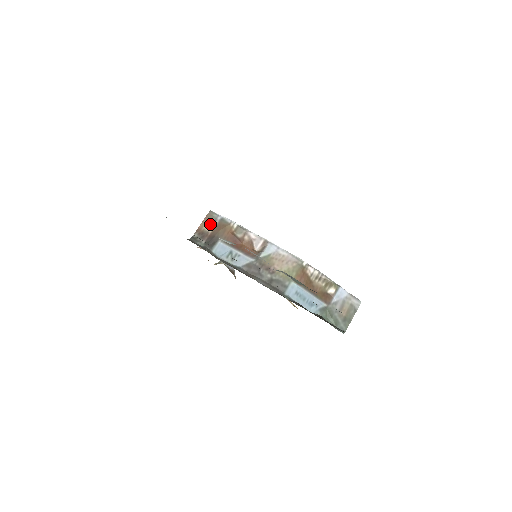
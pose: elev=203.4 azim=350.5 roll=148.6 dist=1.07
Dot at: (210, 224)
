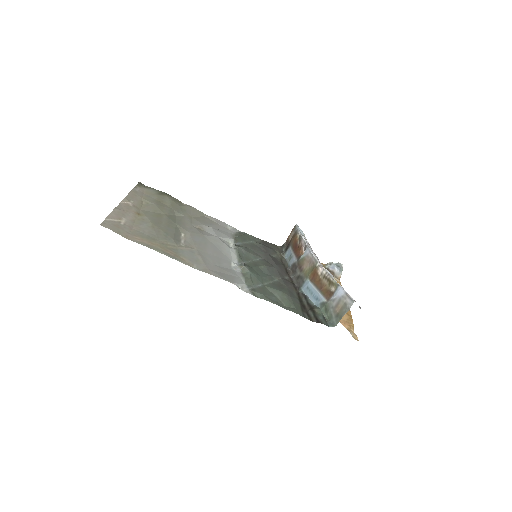
Dot at: (292, 235)
